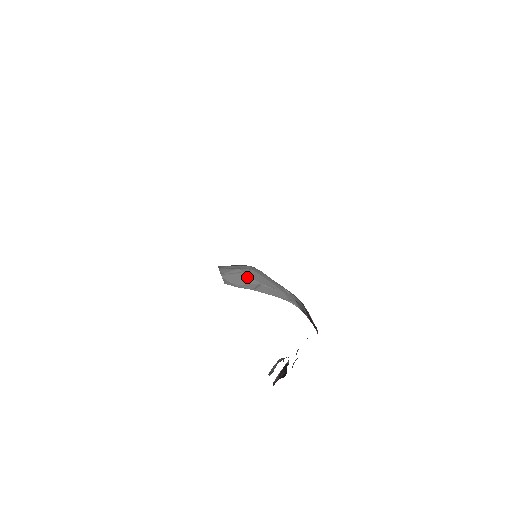
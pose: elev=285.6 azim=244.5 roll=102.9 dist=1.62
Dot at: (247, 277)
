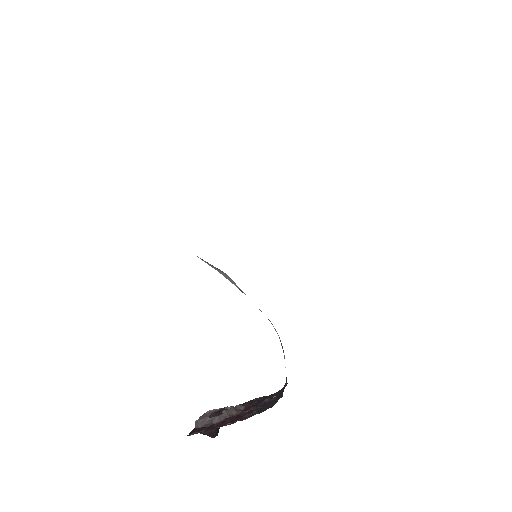
Dot at: (229, 278)
